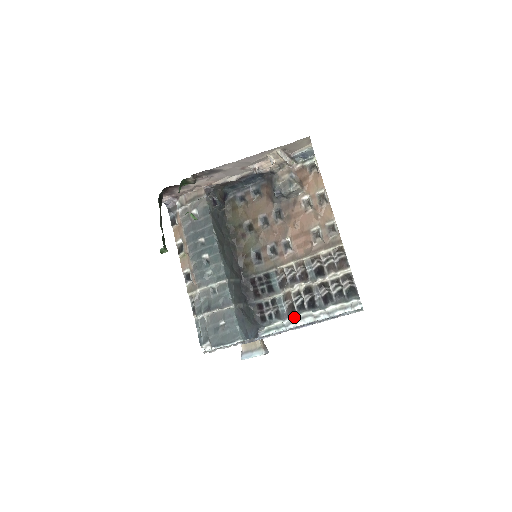
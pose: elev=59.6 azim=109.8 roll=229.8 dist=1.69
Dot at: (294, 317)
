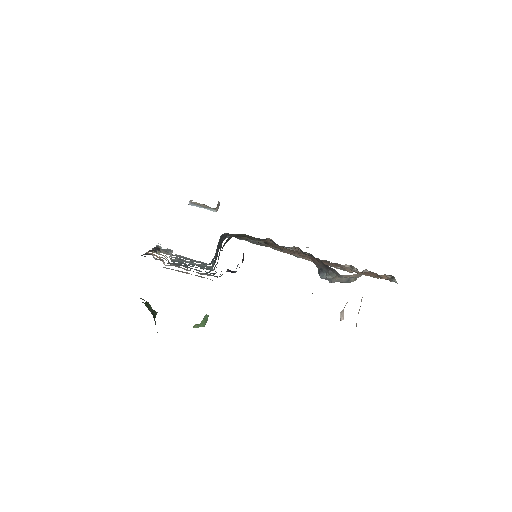
Dot at: occluded
